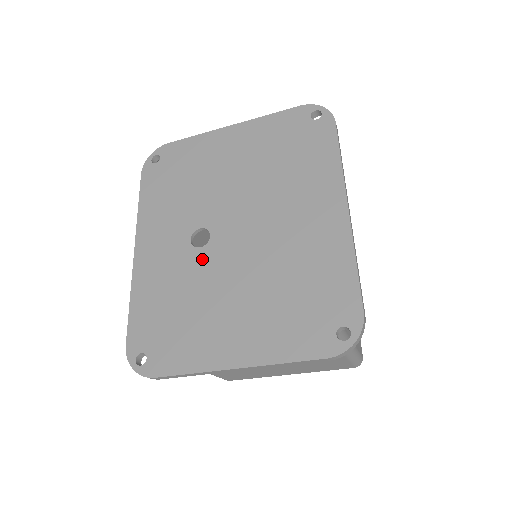
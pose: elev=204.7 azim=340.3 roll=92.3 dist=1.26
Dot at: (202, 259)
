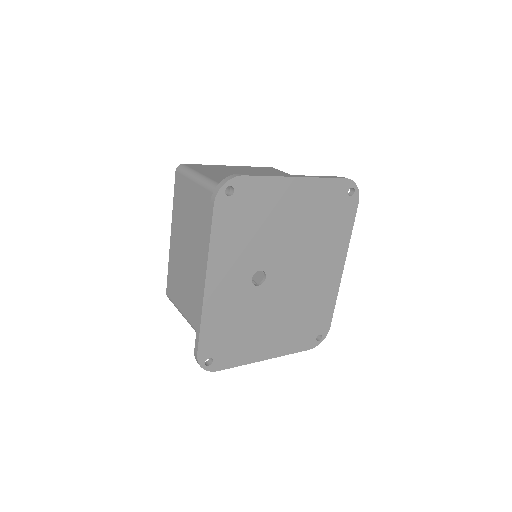
Dot at: (258, 295)
